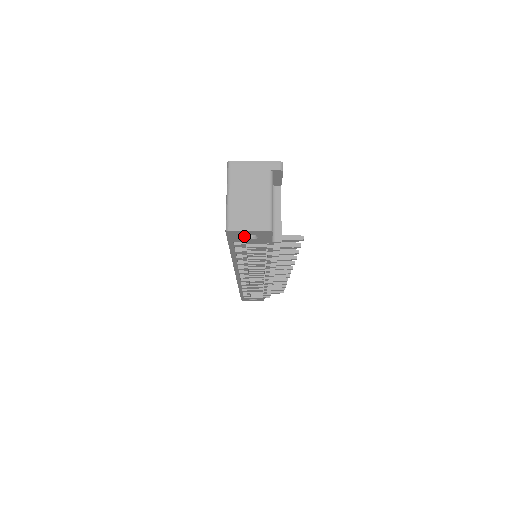
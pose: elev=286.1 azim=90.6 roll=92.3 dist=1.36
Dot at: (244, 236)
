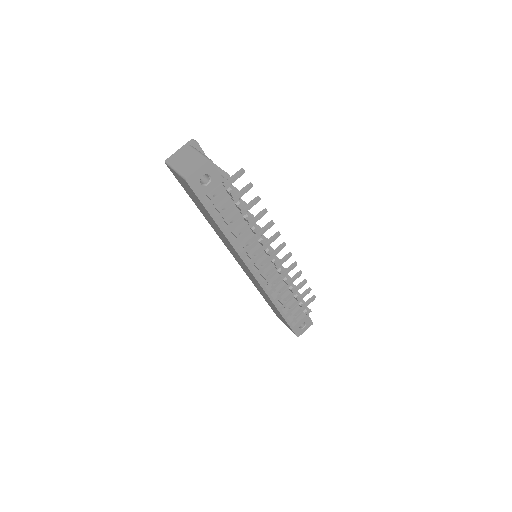
Dot at: (203, 184)
